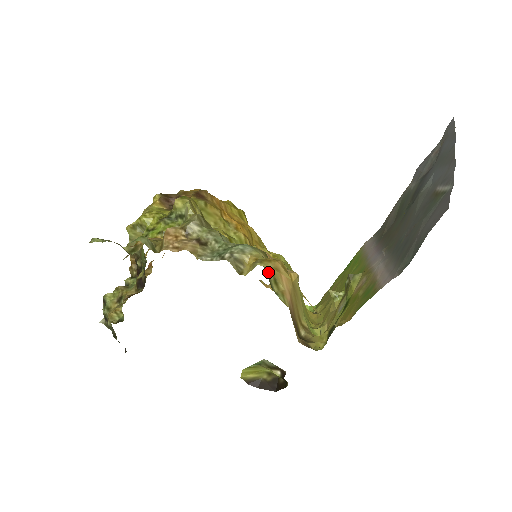
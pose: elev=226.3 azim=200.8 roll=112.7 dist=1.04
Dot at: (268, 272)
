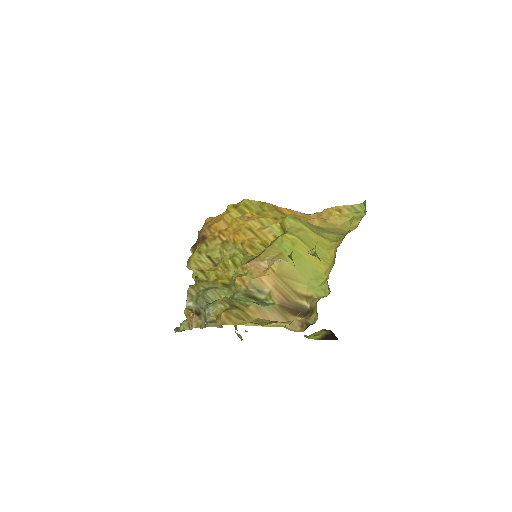
Dot at: (249, 291)
